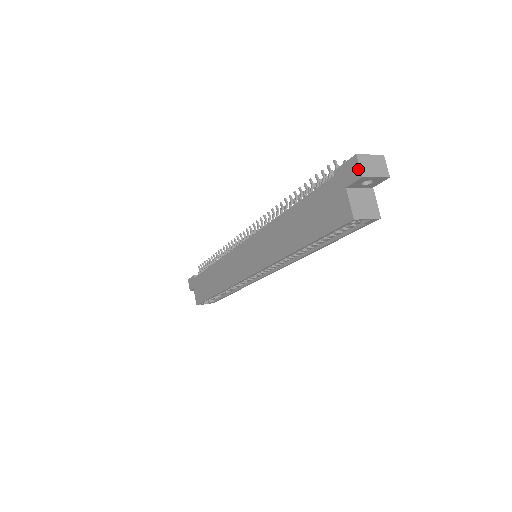
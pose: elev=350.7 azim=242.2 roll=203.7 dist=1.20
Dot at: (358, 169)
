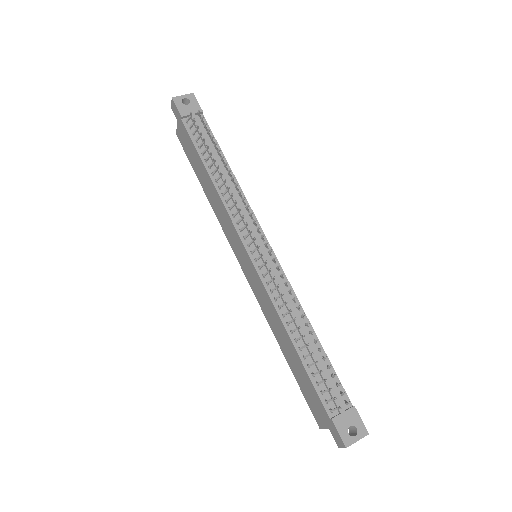
Dot at: (340, 446)
